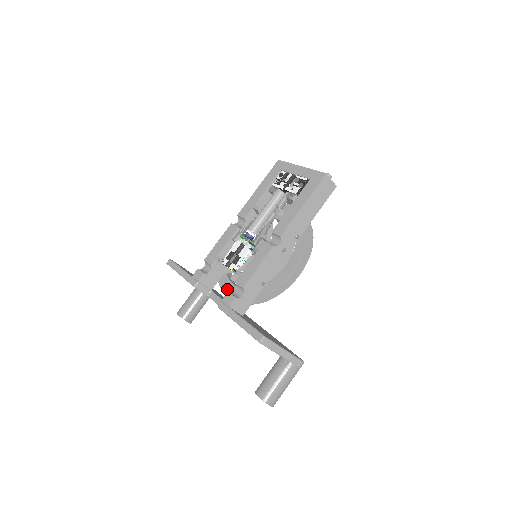
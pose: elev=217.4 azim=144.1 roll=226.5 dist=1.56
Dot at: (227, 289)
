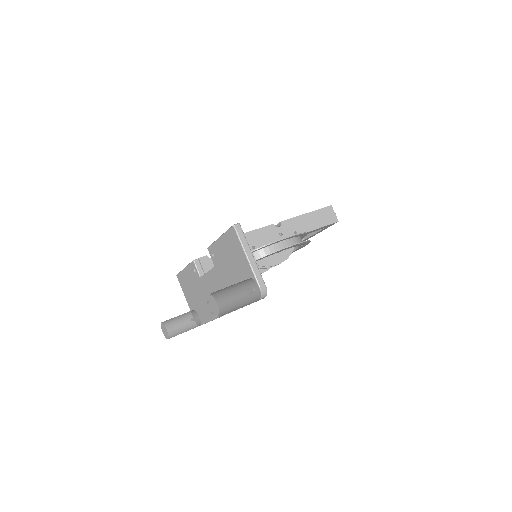
Dot at: occluded
